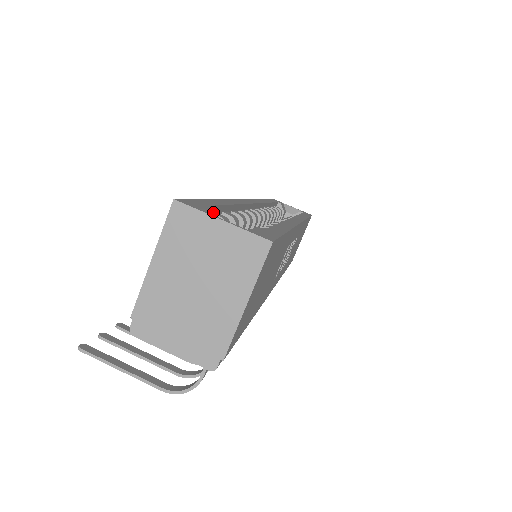
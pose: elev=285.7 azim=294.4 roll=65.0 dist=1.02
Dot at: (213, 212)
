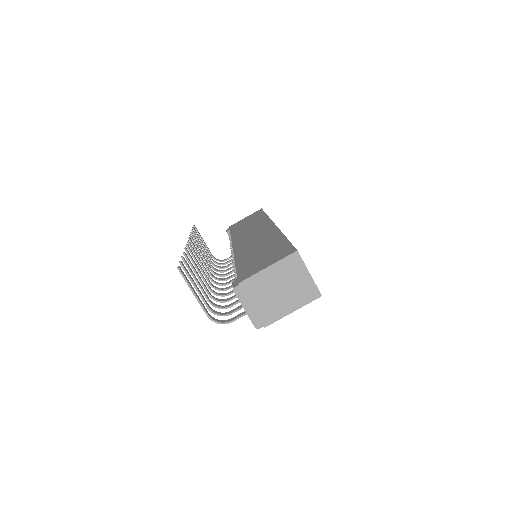
Dot at: occluded
